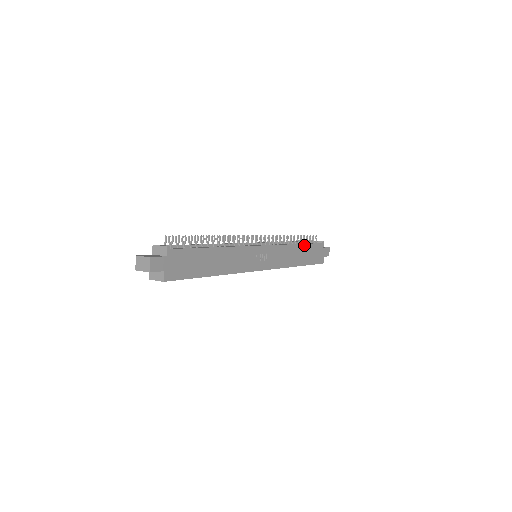
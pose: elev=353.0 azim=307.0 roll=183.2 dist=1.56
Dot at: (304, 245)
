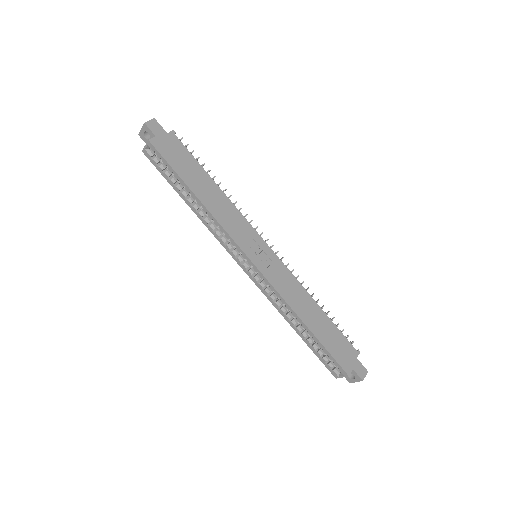
Dot at: (326, 316)
